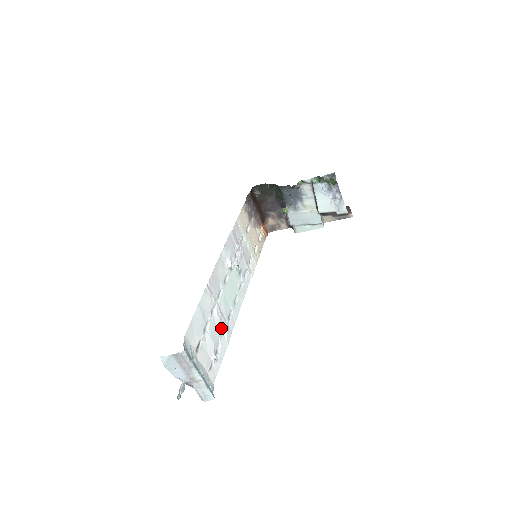
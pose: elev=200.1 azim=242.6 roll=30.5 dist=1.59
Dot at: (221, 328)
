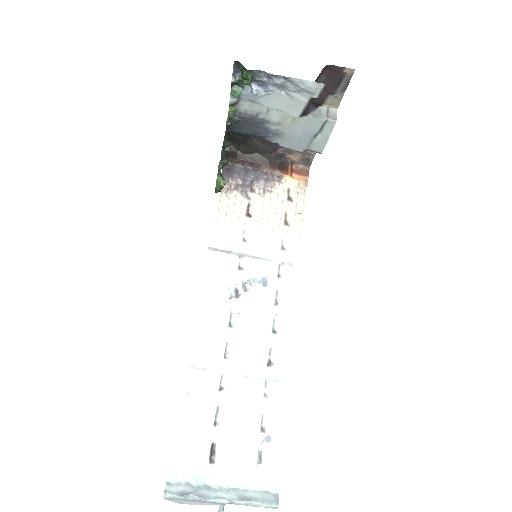
Dot at: (257, 391)
